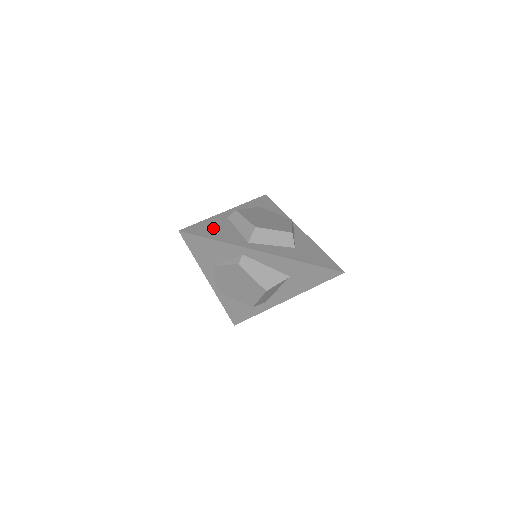
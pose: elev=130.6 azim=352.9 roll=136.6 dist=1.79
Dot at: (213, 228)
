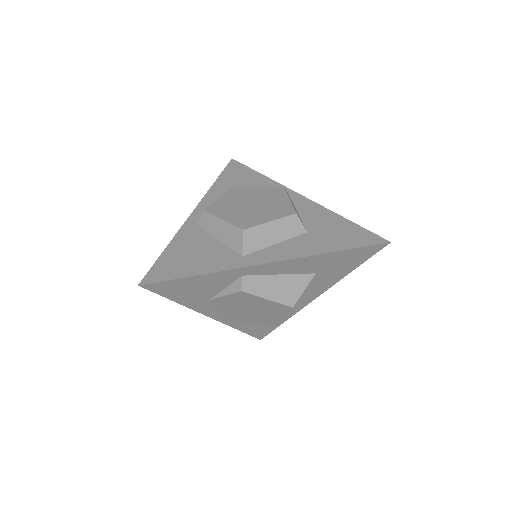
Dot at: (185, 254)
